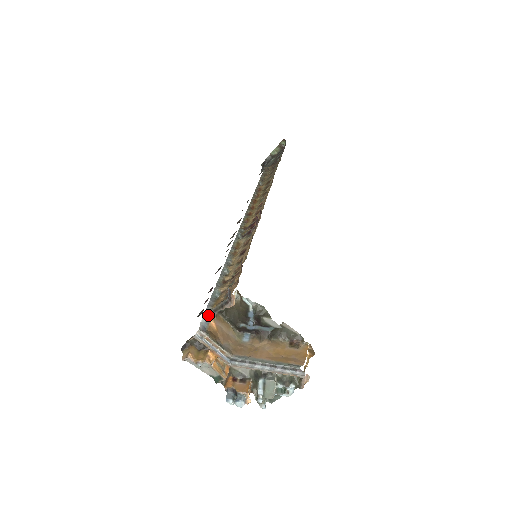
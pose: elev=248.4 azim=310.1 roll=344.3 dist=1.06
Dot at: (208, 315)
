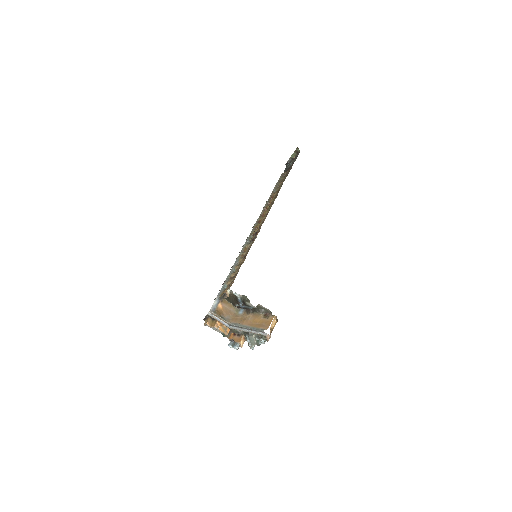
Dot at: (218, 301)
